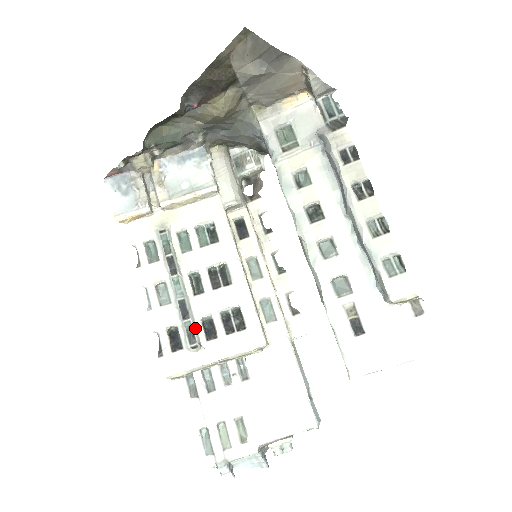
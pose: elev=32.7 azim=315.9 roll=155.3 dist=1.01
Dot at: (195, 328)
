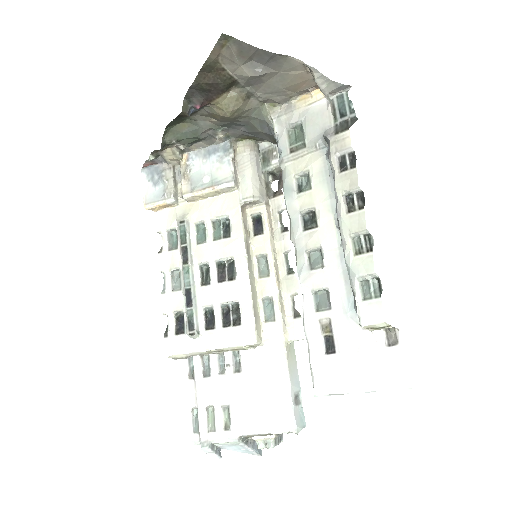
Dot at: (196, 316)
